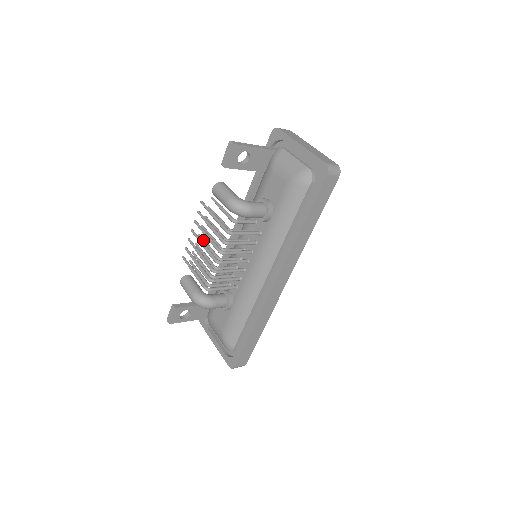
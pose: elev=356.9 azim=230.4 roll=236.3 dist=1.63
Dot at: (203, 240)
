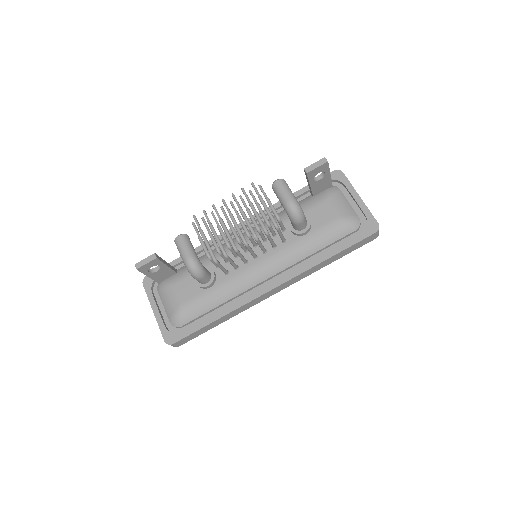
Dot at: (226, 214)
